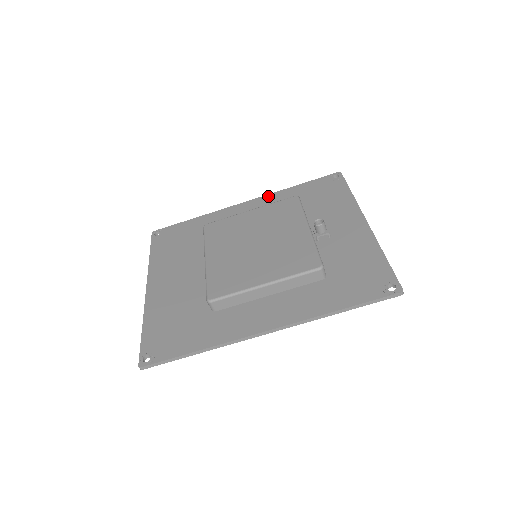
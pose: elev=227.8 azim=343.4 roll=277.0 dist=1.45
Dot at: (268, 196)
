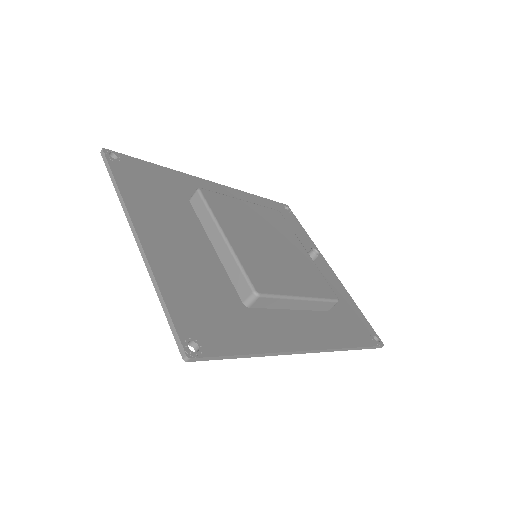
Dot at: (236, 190)
